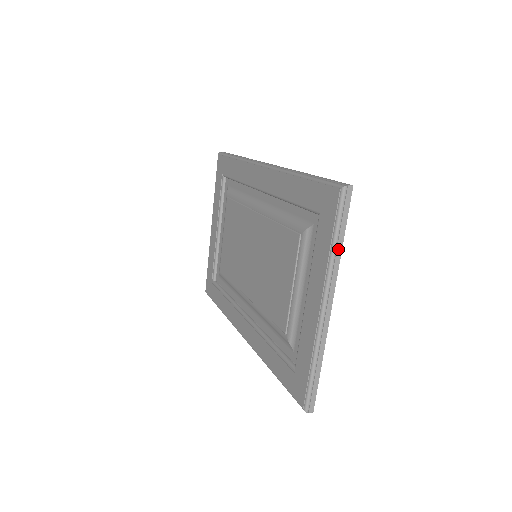
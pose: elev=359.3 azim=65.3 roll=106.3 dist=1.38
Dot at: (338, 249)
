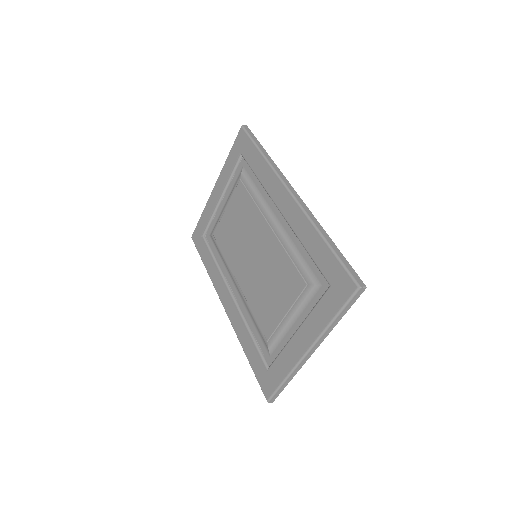
Dot at: (336, 322)
